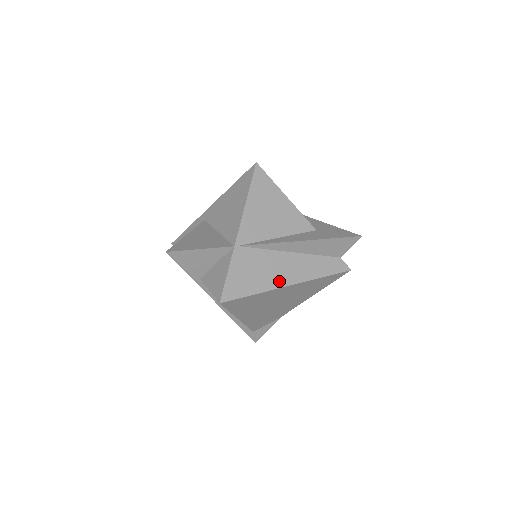
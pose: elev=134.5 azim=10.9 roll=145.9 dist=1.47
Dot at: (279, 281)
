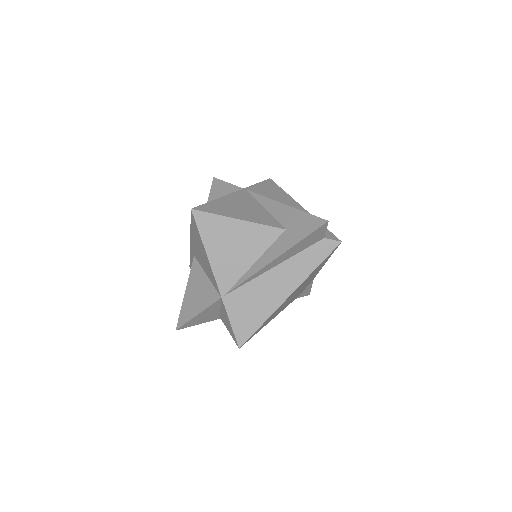
Dot at: (277, 299)
